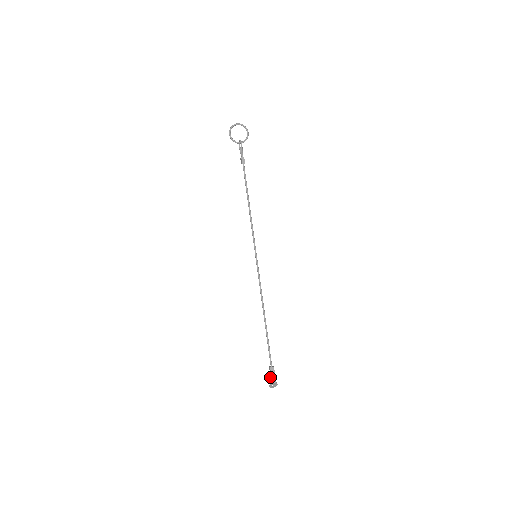
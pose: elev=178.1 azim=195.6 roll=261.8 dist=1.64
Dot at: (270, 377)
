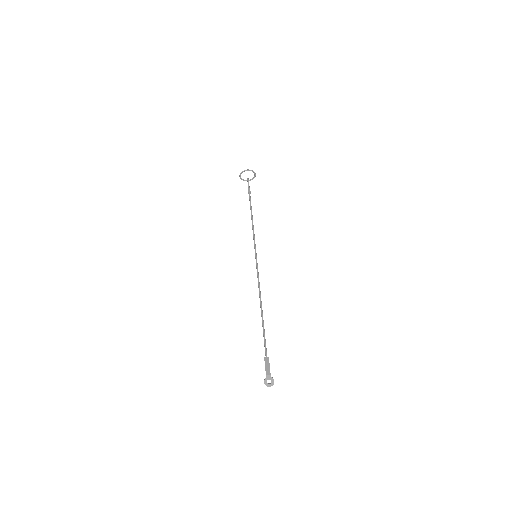
Dot at: occluded
